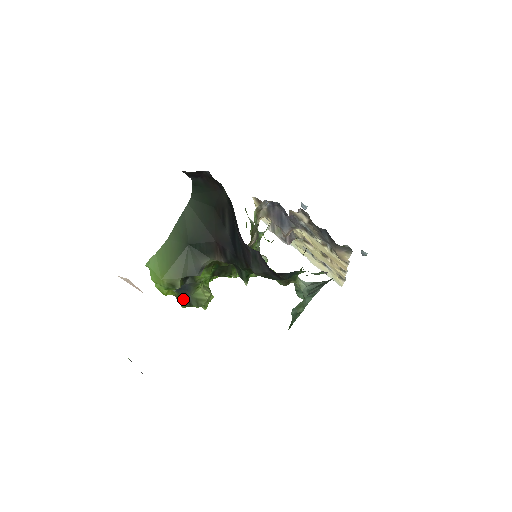
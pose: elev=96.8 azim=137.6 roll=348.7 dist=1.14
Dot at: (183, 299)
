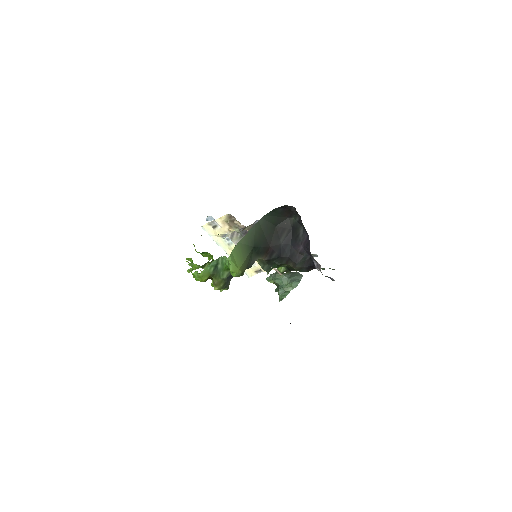
Dot at: (224, 284)
